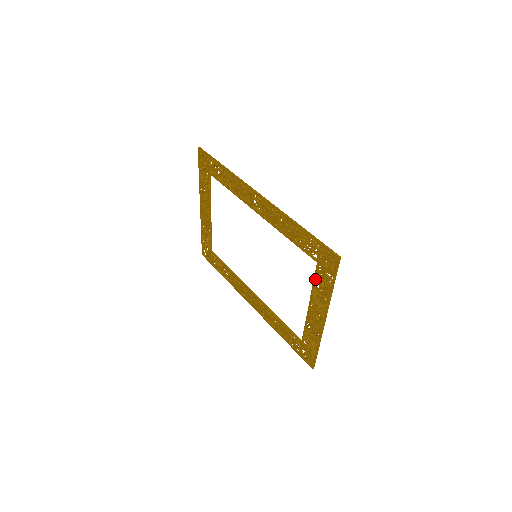
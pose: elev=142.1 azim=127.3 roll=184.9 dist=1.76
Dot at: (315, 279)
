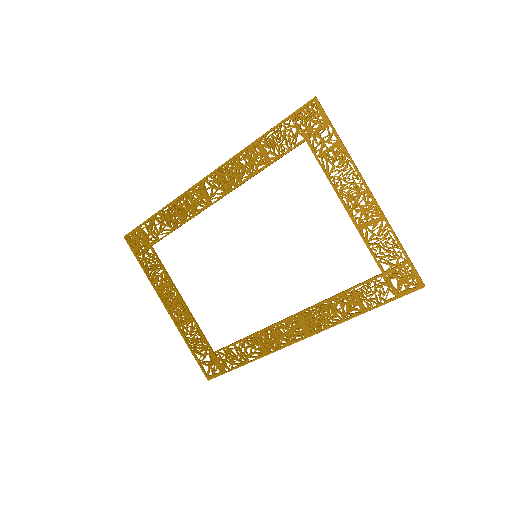
Dot at: (320, 164)
